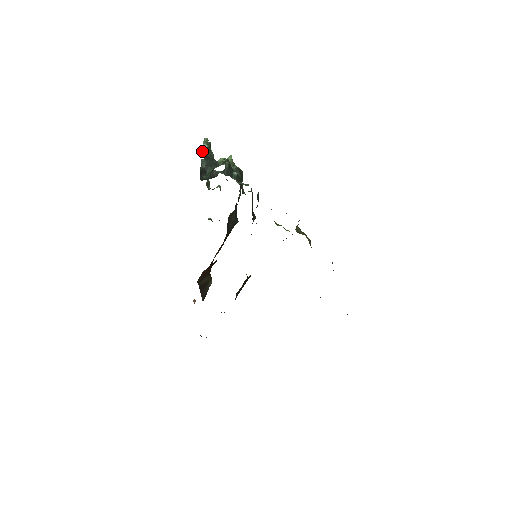
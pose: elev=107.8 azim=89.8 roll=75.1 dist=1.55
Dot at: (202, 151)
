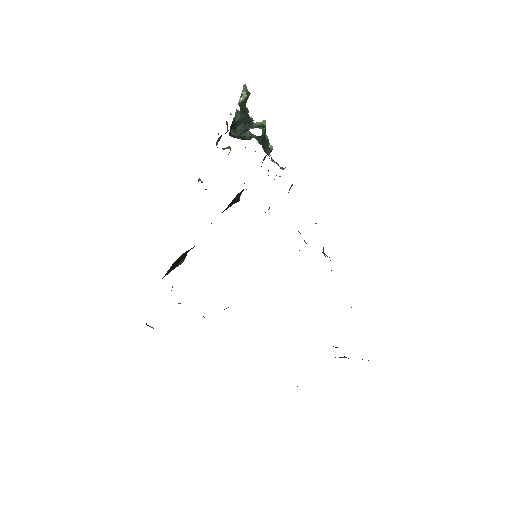
Dot at: (239, 99)
